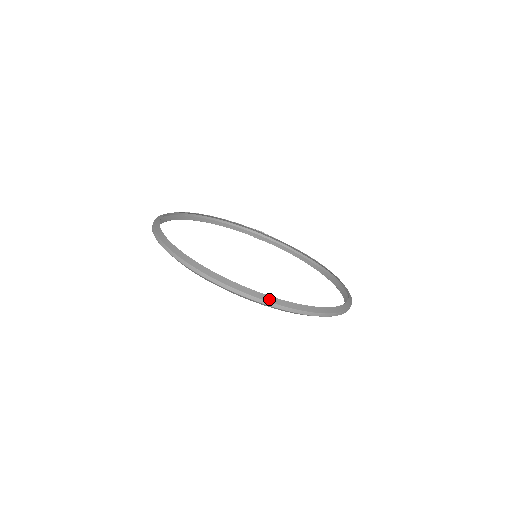
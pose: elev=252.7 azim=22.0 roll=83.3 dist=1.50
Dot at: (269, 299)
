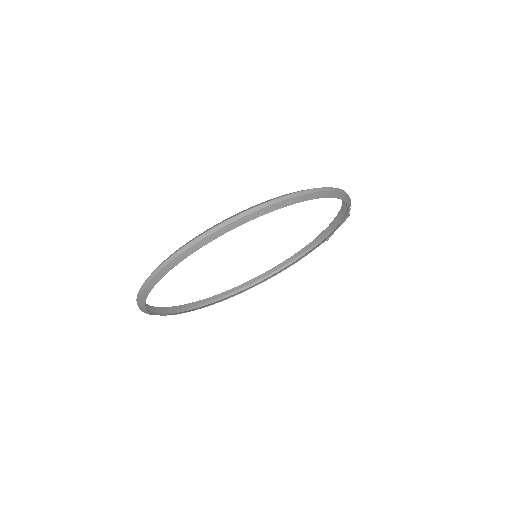
Dot at: (150, 275)
